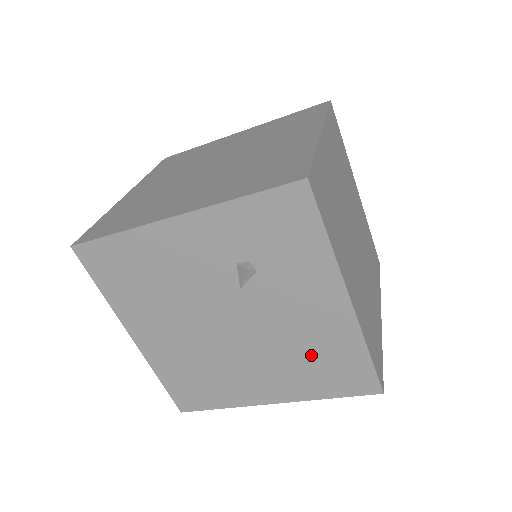
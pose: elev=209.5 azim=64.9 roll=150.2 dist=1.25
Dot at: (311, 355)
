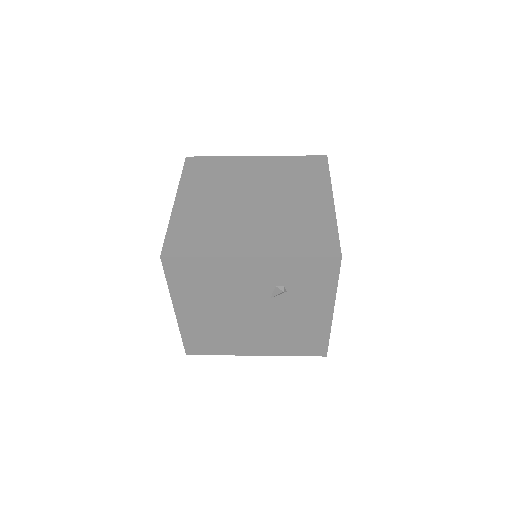
Dot at: (295, 335)
